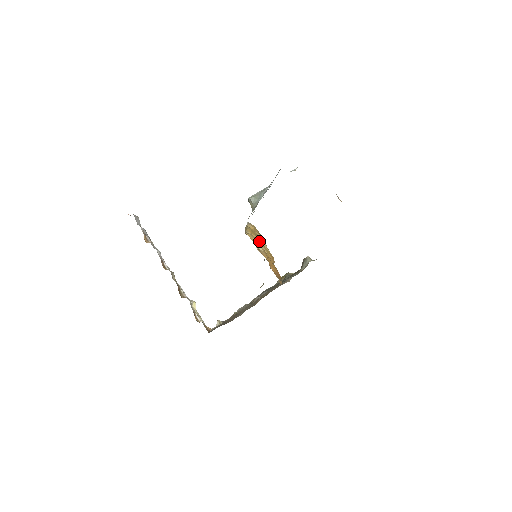
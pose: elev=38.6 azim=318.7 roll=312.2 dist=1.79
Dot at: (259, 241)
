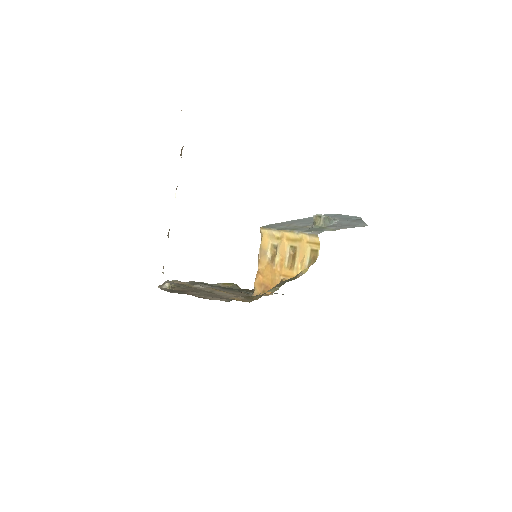
Dot at: (289, 251)
